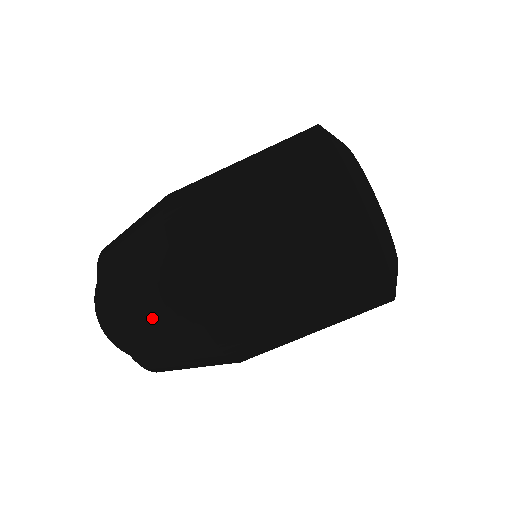
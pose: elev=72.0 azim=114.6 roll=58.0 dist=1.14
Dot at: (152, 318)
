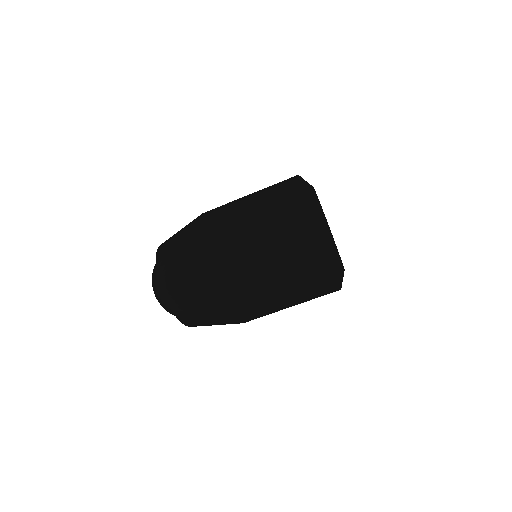
Dot at: (193, 299)
